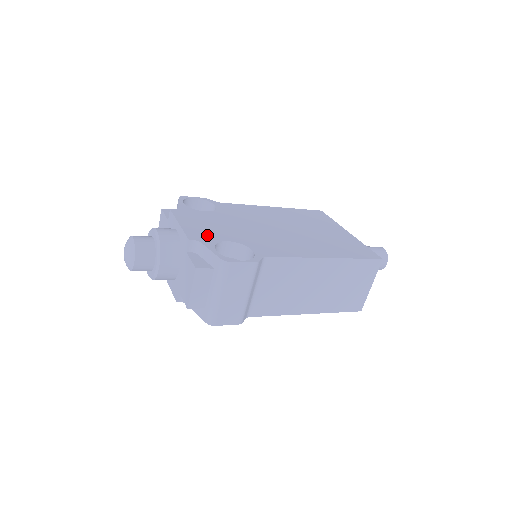
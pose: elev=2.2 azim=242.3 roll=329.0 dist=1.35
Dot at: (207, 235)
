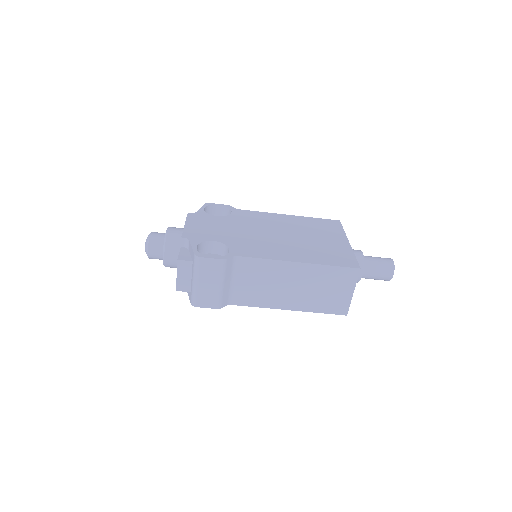
Dot at: (200, 235)
